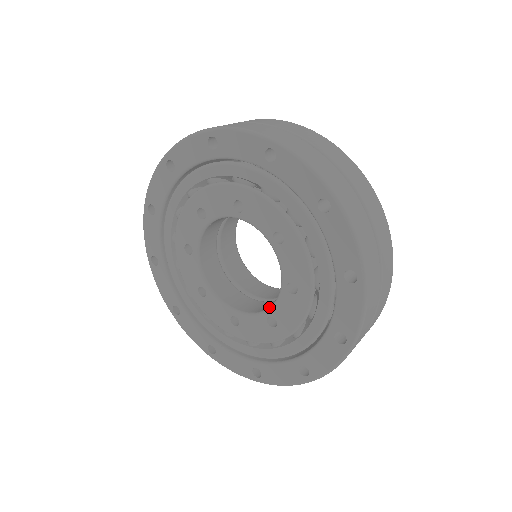
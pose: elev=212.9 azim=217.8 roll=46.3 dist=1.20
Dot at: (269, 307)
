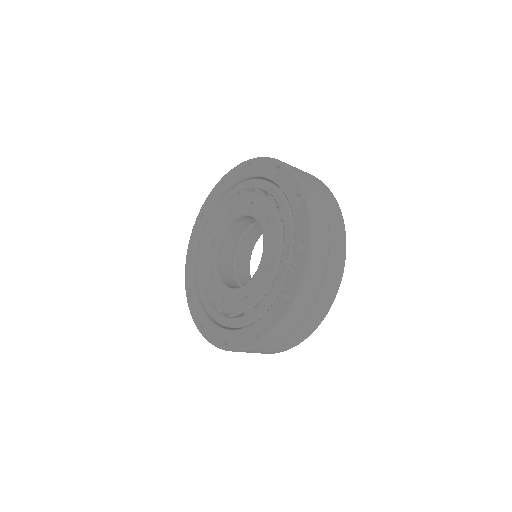
Dot at: (249, 281)
